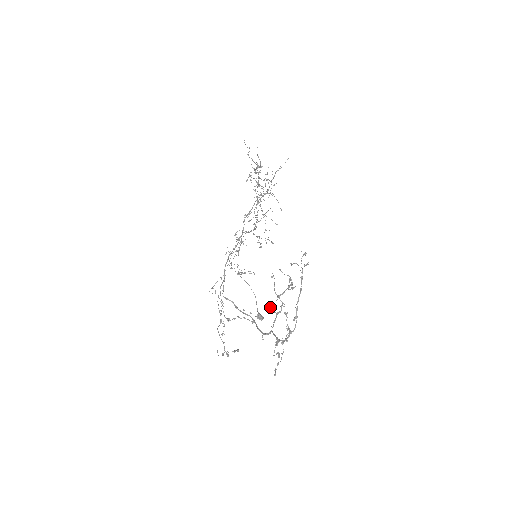
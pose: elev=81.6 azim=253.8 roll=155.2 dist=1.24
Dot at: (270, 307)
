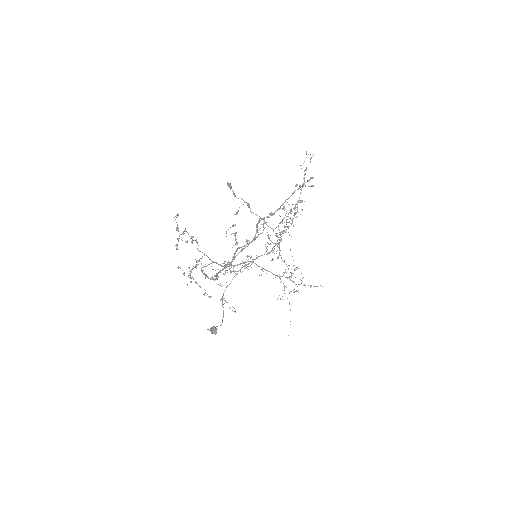
Dot at: occluded
